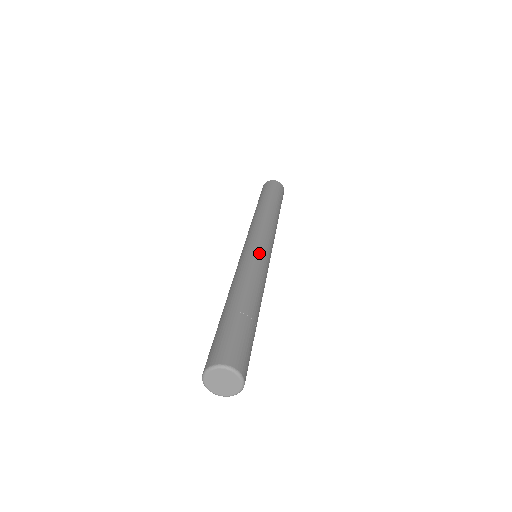
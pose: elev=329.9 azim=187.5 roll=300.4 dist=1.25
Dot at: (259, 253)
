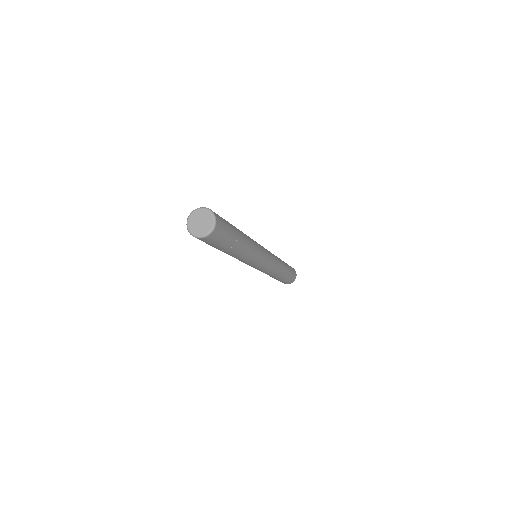
Dot at: occluded
